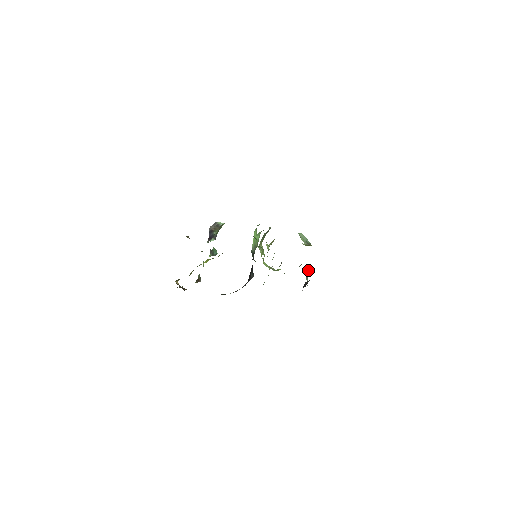
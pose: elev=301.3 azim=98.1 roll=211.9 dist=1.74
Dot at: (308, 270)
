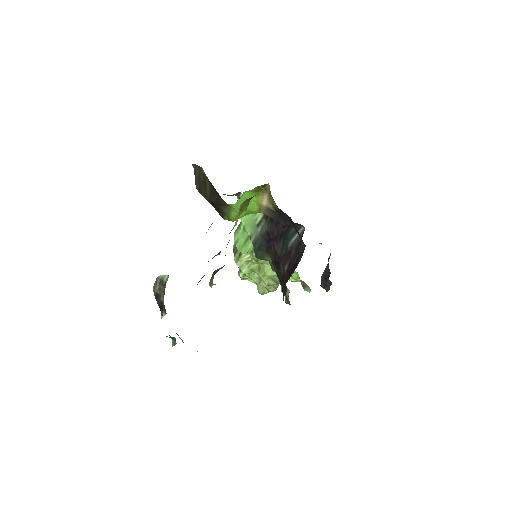
Dot at: occluded
